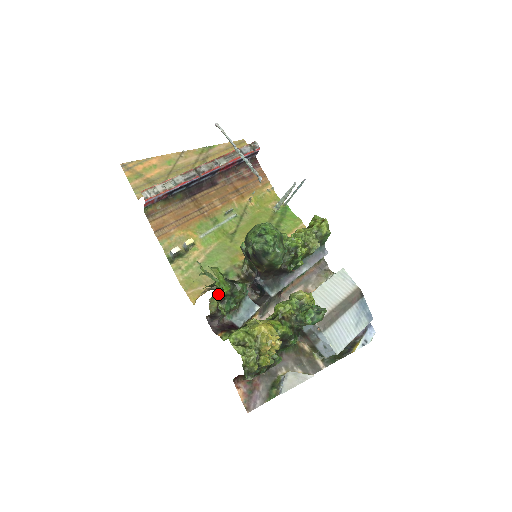
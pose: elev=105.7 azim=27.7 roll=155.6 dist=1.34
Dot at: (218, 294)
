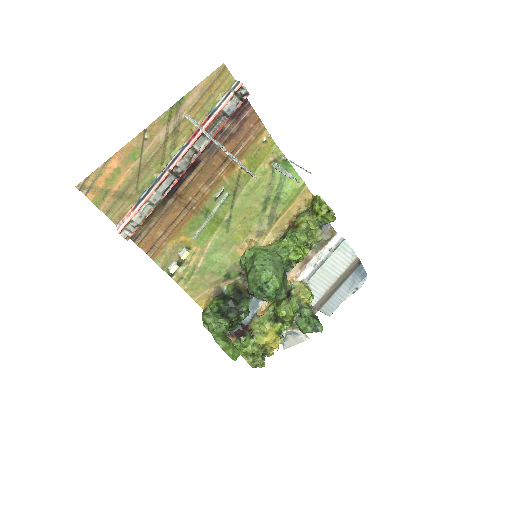
Dot at: occluded
